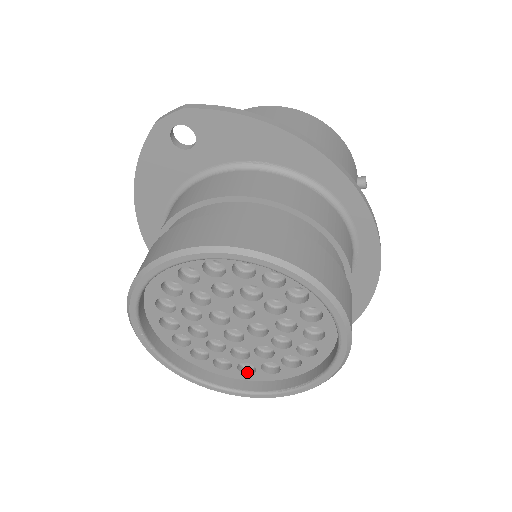
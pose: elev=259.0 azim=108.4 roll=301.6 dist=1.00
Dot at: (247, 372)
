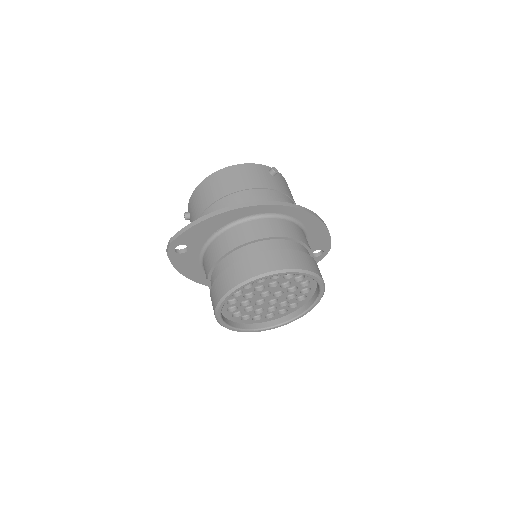
Dot at: (296, 306)
